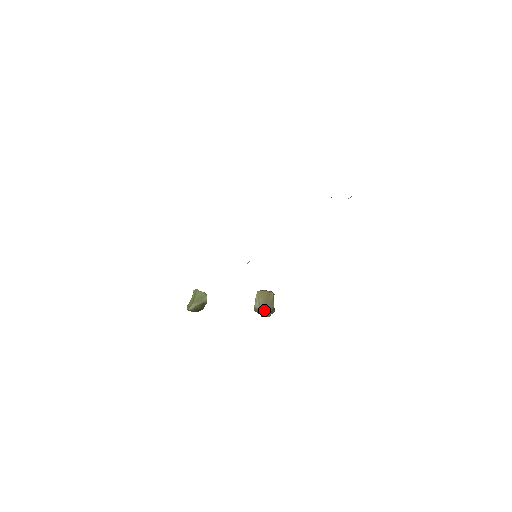
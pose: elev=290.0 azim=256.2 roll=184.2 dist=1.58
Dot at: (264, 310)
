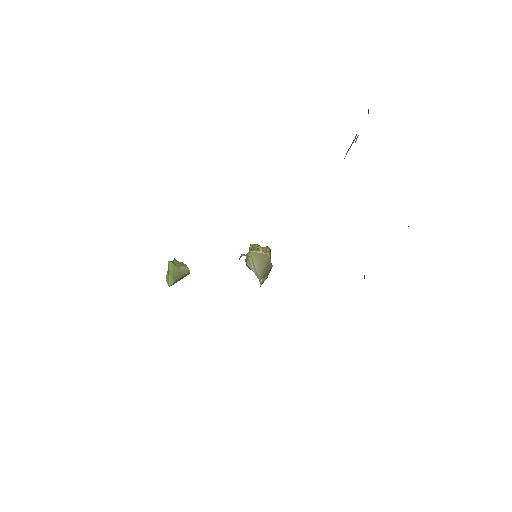
Dot at: (262, 276)
